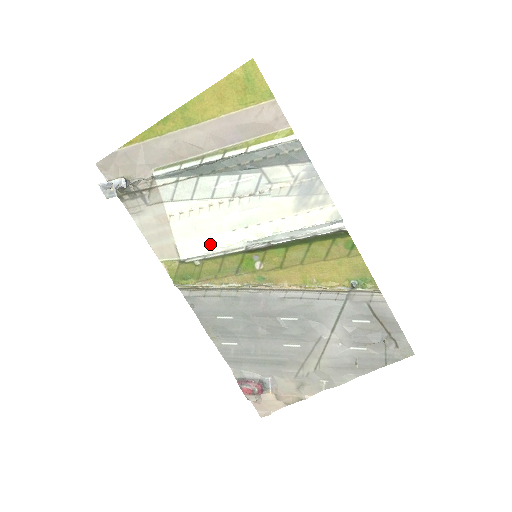
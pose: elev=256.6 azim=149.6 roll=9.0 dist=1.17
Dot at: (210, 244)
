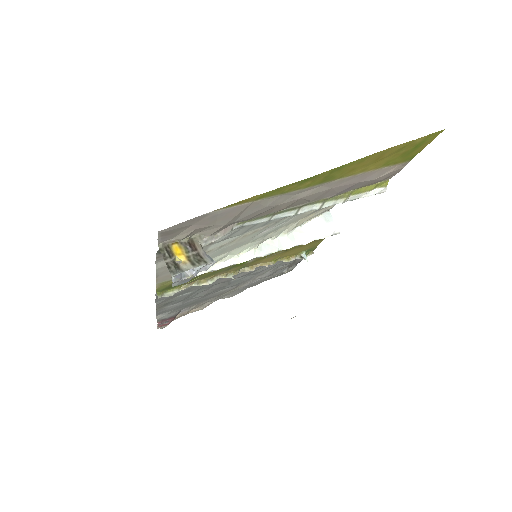
Dot at: (223, 258)
